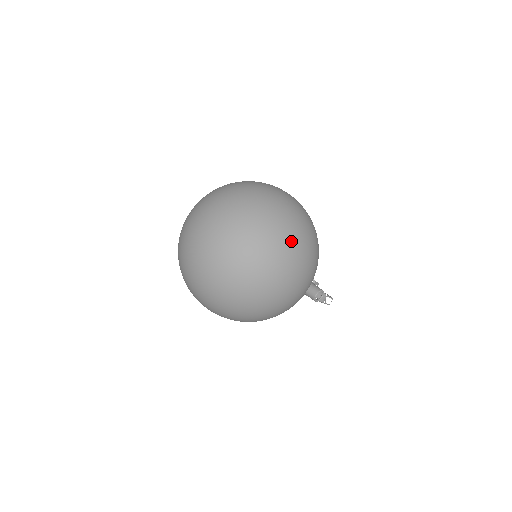
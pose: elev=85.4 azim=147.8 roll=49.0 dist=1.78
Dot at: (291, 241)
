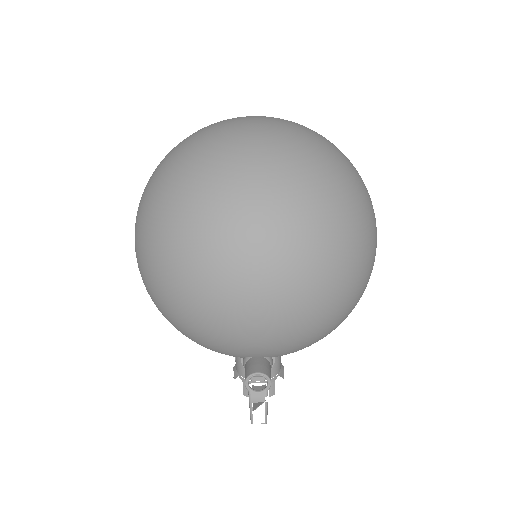
Dot at: (323, 227)
